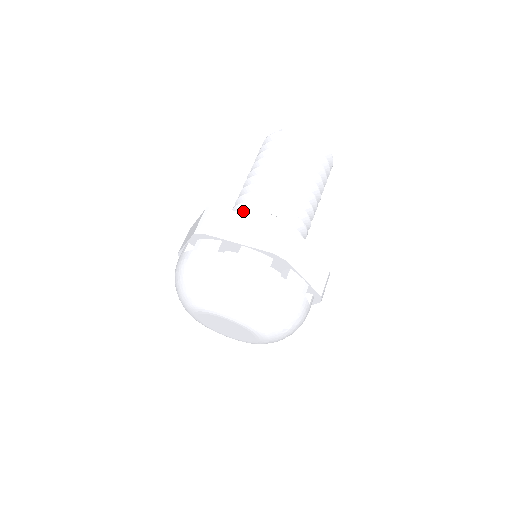
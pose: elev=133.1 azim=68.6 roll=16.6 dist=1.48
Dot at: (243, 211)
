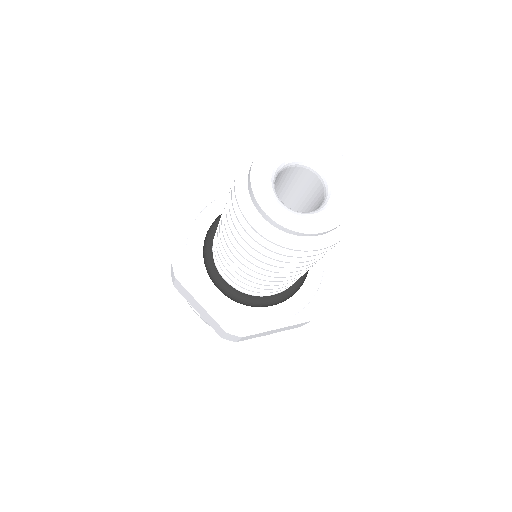
Dot at: occluded
